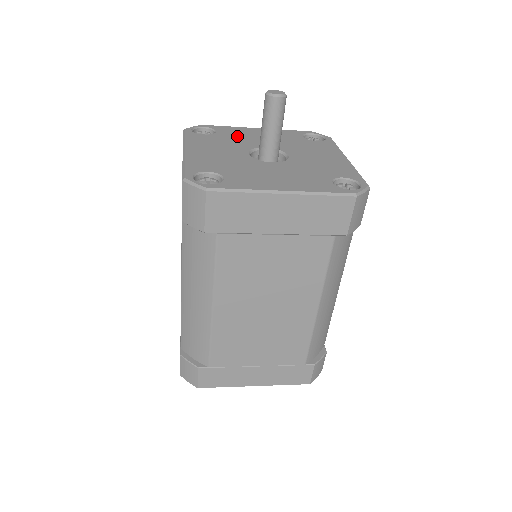
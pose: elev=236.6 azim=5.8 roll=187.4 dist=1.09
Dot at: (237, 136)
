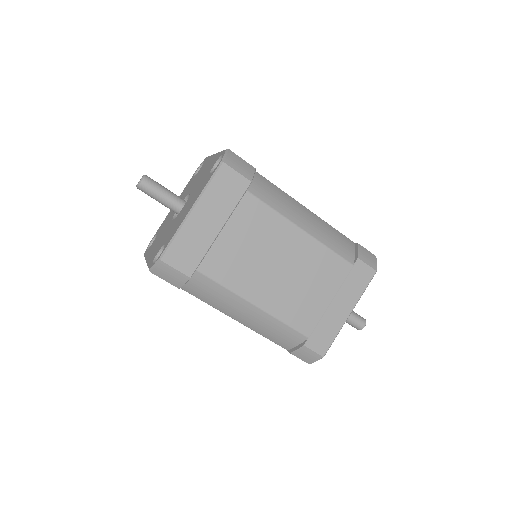
Dot at: (166, 222)
